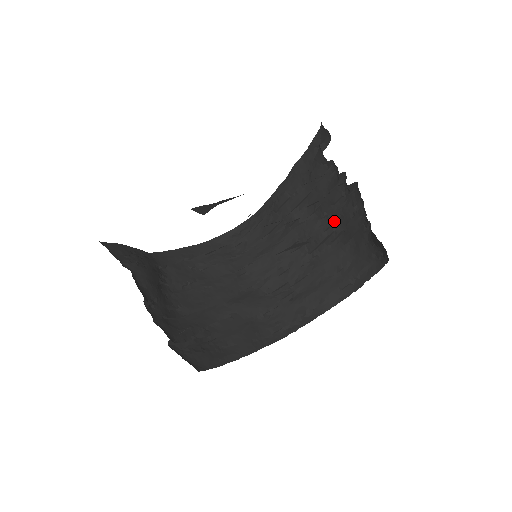
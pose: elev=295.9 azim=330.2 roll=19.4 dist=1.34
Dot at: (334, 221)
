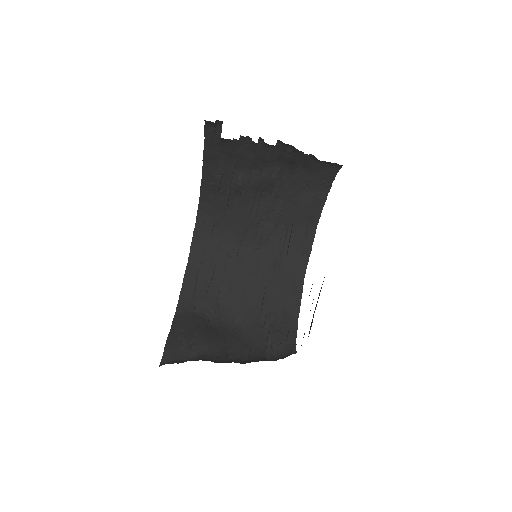
Dot at: (274, 165)
